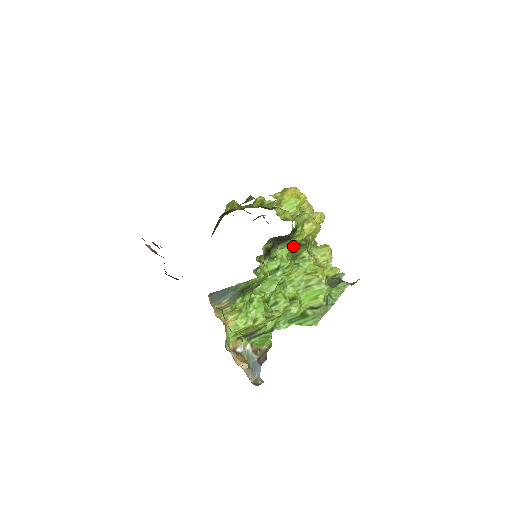
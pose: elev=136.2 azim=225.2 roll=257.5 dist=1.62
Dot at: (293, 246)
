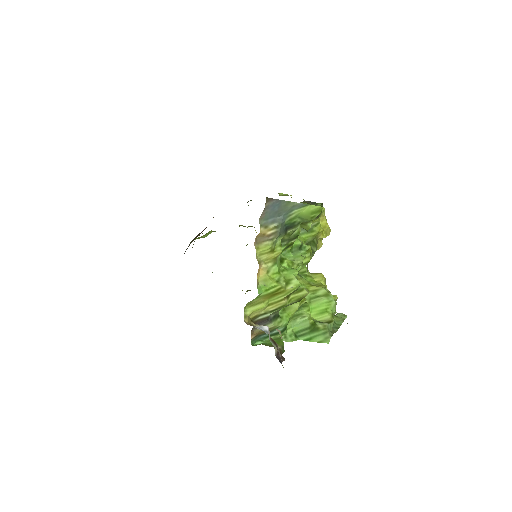
Dot at: (308, 238)
